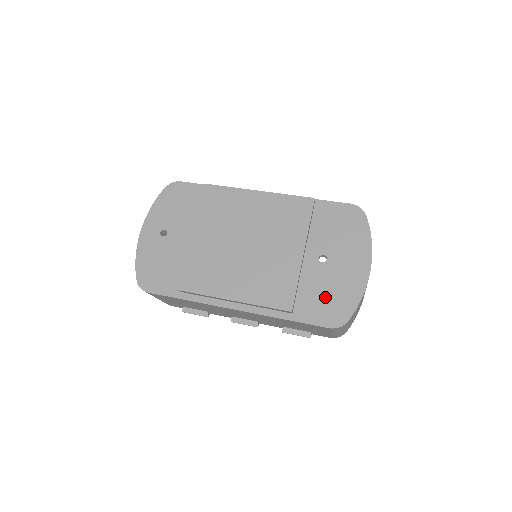
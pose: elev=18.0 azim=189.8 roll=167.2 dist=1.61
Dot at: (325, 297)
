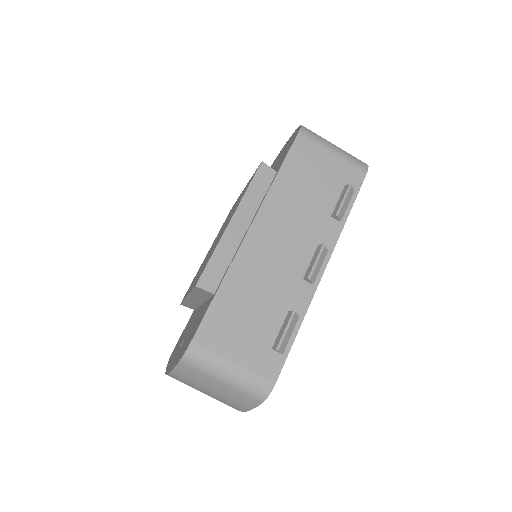
Dot at: (282, 157)
